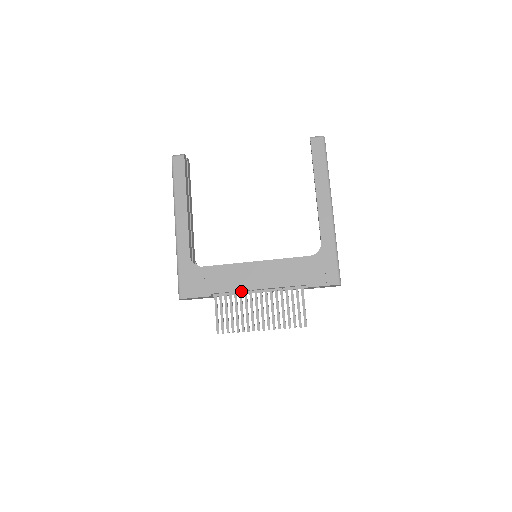
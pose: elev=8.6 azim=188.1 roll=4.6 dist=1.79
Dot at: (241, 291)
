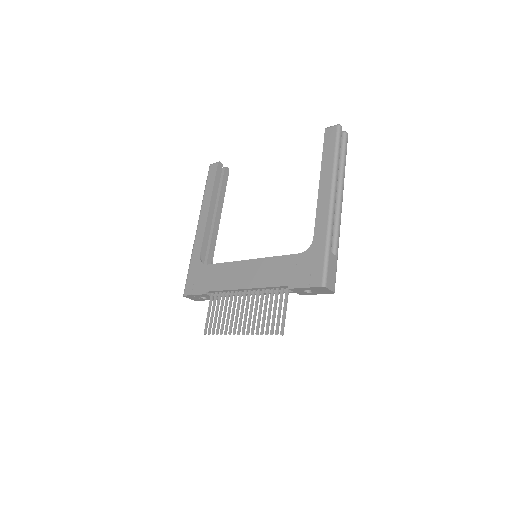
Dot at: (233, 291)
